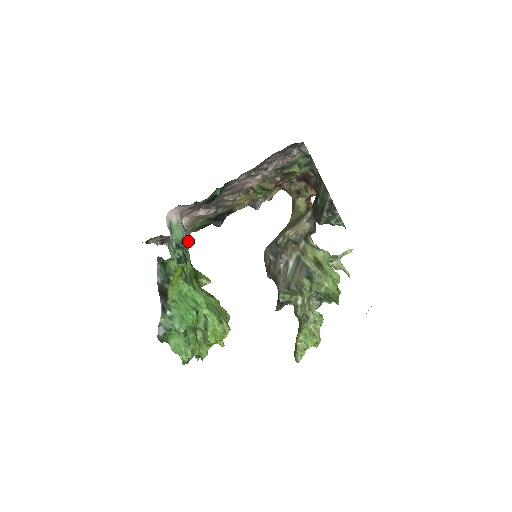
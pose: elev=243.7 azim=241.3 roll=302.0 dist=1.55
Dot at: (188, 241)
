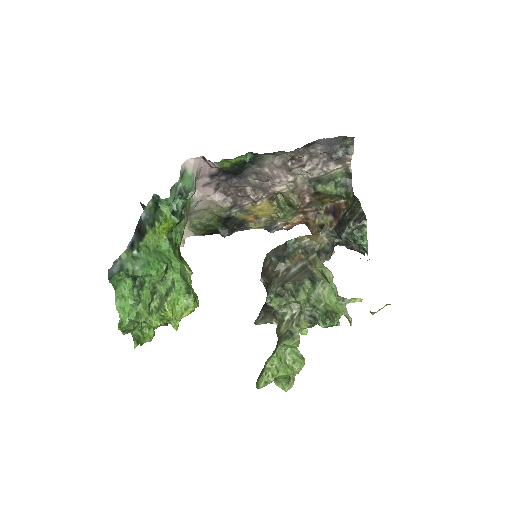
Dot at: (184, 242)
